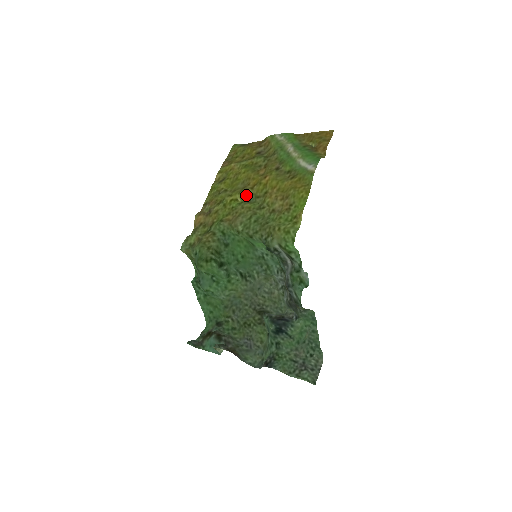
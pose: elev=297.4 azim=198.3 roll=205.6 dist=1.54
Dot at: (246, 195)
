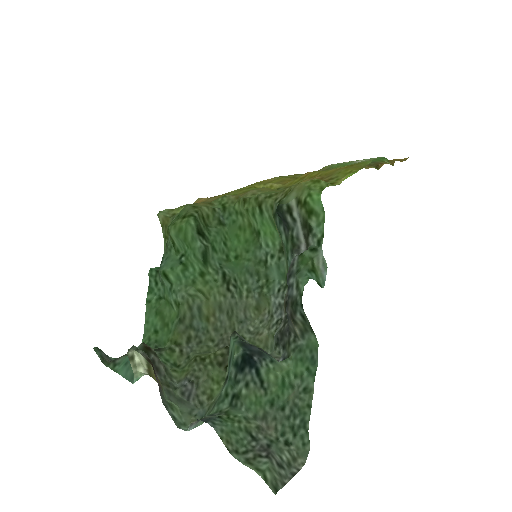
Dot at: (273, 187)
